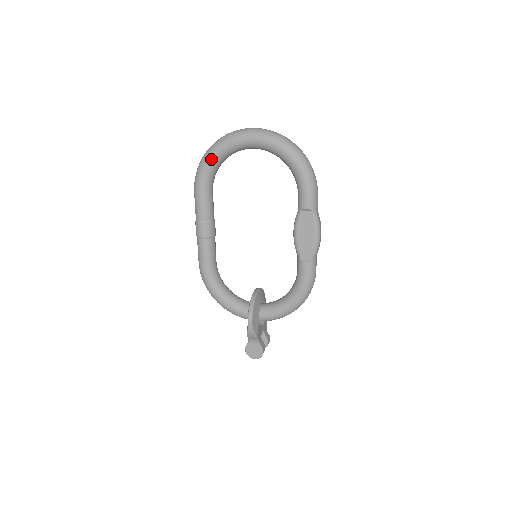
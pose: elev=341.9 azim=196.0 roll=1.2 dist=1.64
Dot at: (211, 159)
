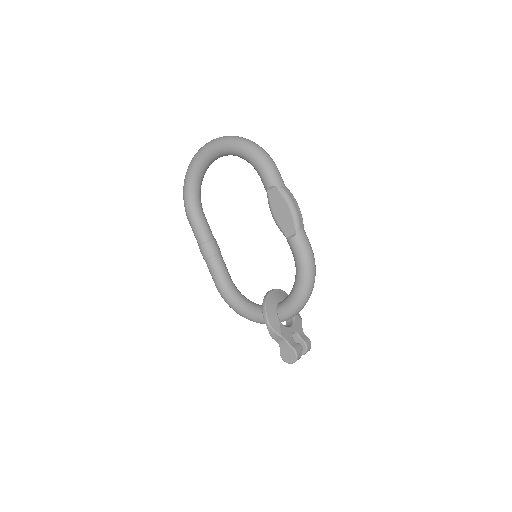
Dot at: (187, 185)
